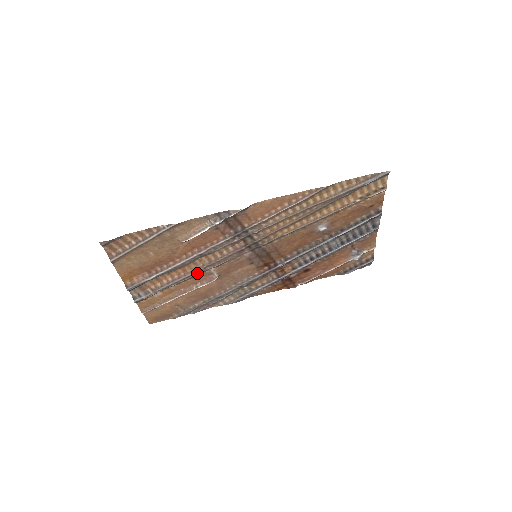
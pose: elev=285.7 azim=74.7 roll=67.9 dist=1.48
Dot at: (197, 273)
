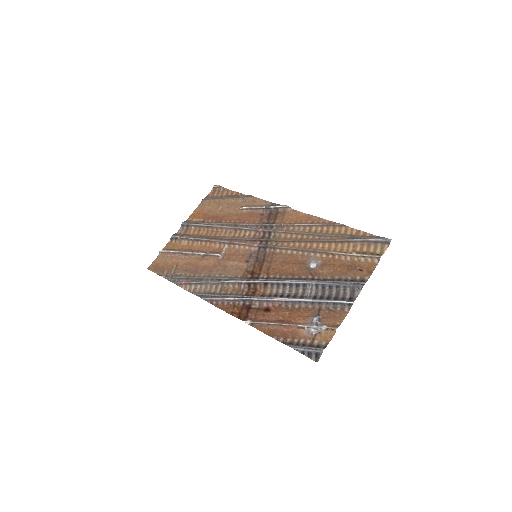
Dot at: (218, 241)
